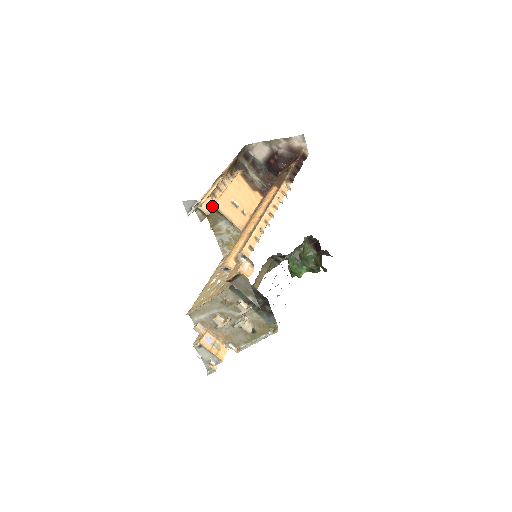
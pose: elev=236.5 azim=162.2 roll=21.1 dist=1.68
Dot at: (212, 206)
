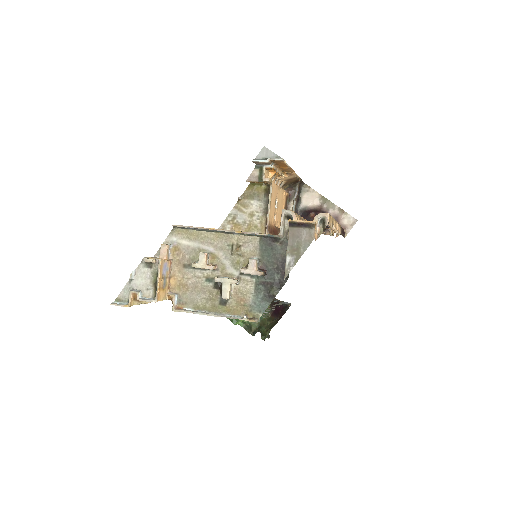
Dot at: occluded
